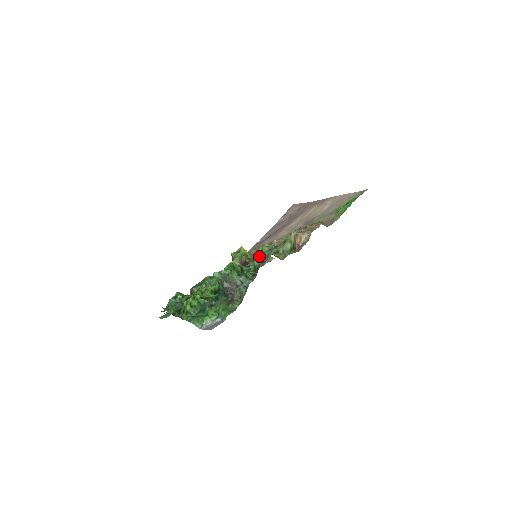
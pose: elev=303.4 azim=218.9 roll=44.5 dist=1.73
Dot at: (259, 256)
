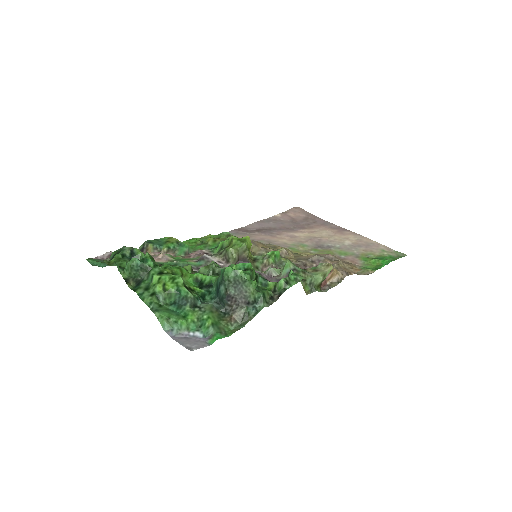
Dot at: (289, 276)
